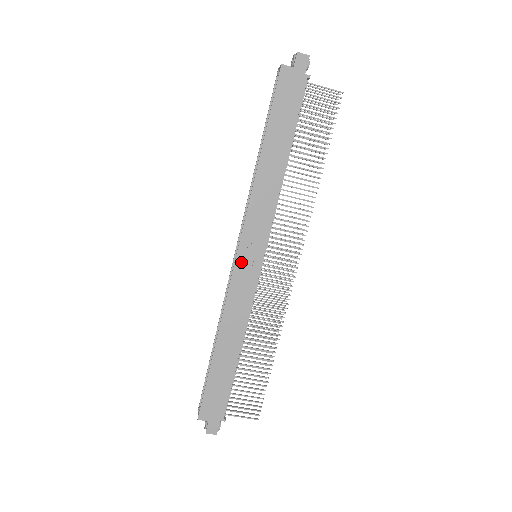
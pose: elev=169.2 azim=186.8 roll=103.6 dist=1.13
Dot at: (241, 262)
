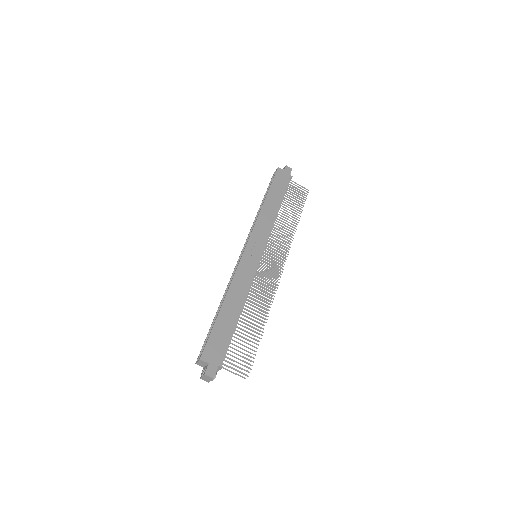
Dot at: (248, 252)
